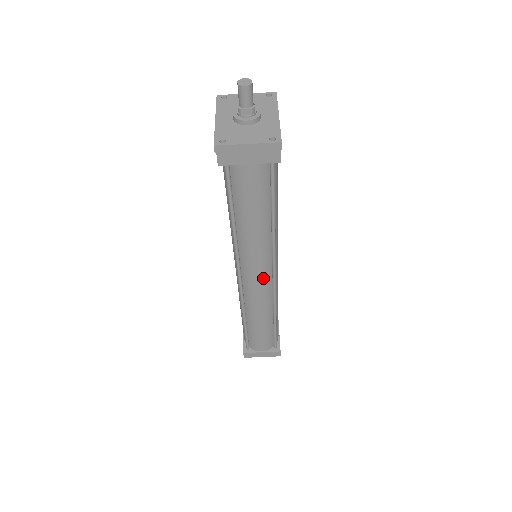
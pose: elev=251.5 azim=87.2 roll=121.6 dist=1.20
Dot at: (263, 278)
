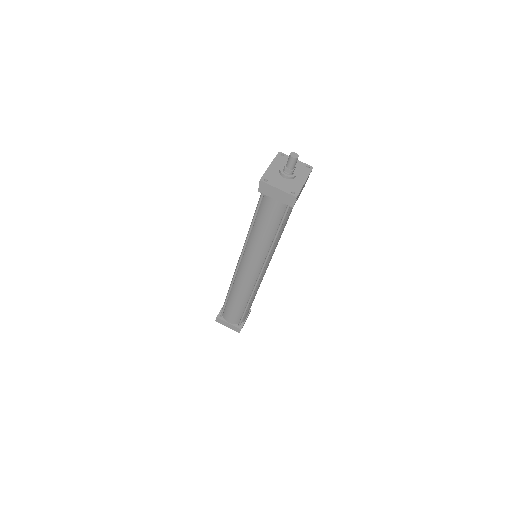
Dot at: (253, 271)
